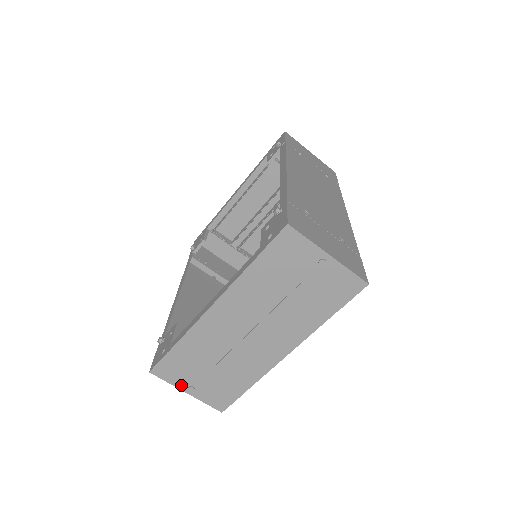
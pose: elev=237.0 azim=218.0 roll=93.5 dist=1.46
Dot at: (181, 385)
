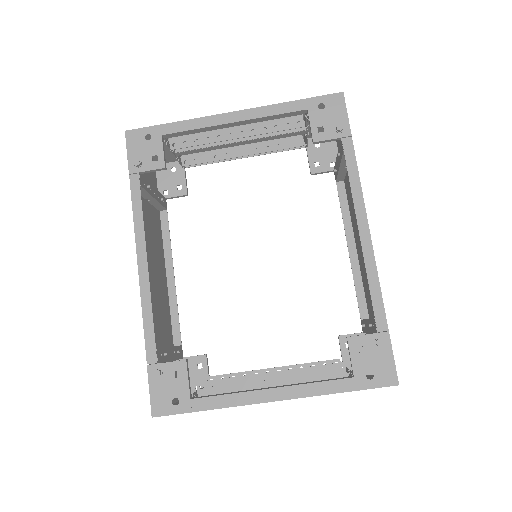
Dot at: occluded
